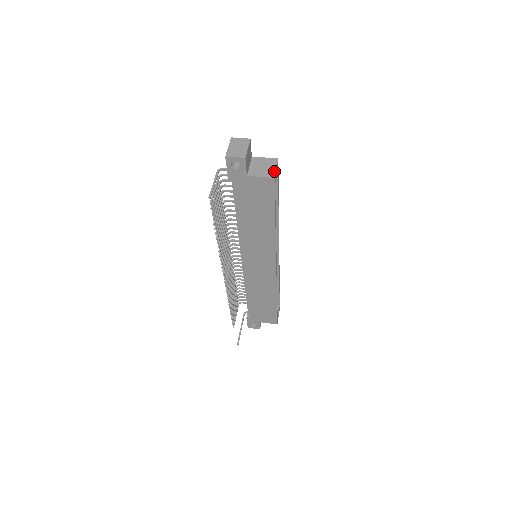
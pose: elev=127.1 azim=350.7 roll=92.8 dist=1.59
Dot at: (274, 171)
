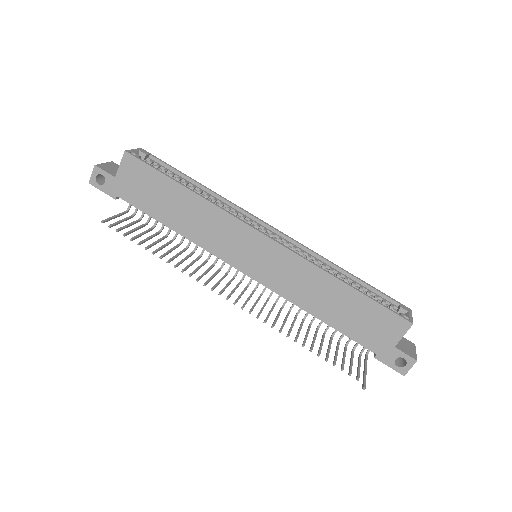
Dot at: (129, 151)
